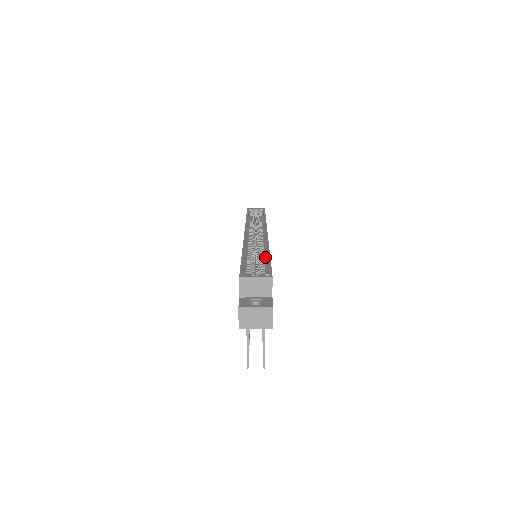
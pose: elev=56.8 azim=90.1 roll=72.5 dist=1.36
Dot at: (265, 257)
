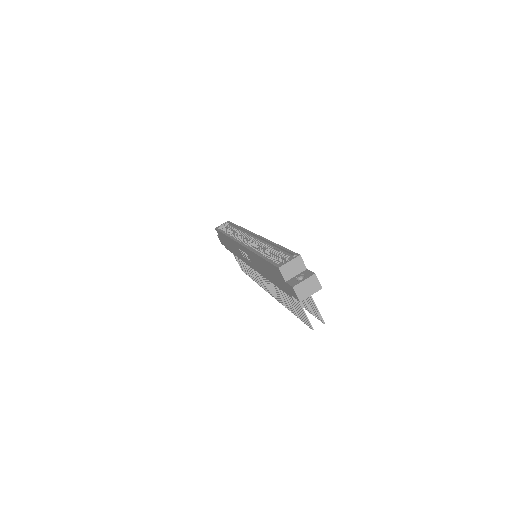
Dot at: (276, 248)
